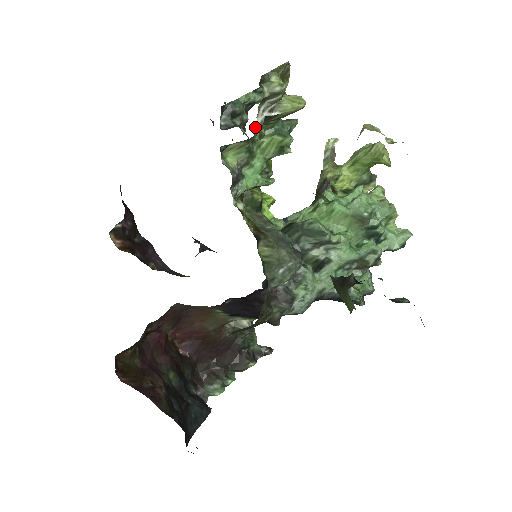
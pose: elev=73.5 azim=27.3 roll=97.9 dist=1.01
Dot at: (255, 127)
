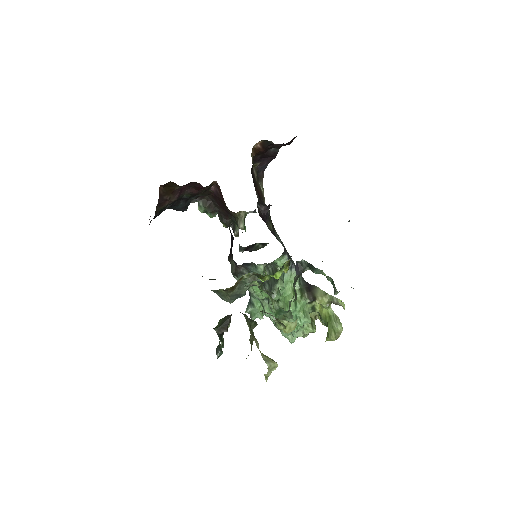
Dot at: occluded
